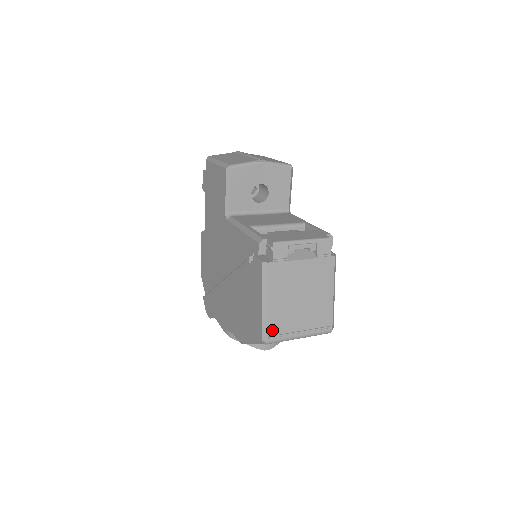
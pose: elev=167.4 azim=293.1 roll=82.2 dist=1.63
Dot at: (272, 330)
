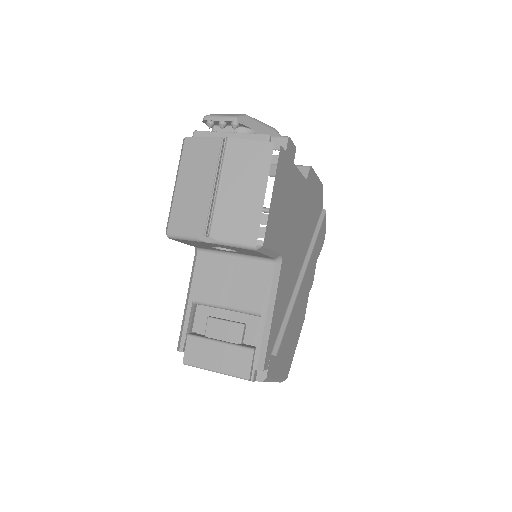
Dot at: occluded
